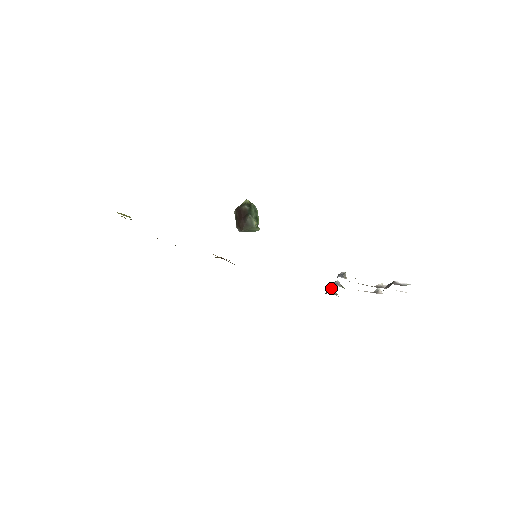
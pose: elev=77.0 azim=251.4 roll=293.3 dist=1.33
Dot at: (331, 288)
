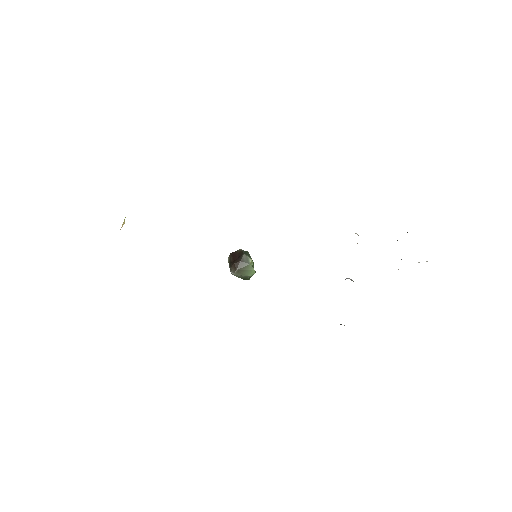
Dot at: occluded
